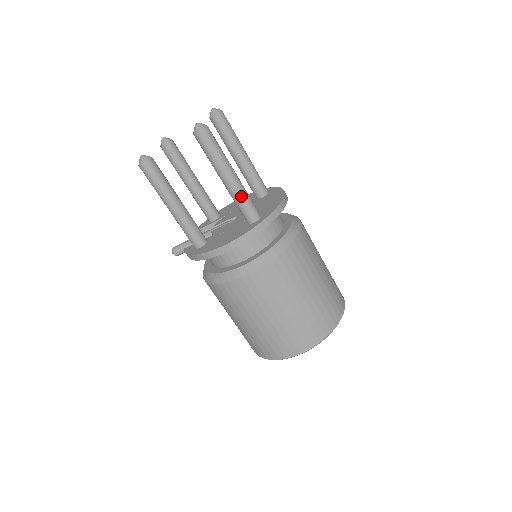
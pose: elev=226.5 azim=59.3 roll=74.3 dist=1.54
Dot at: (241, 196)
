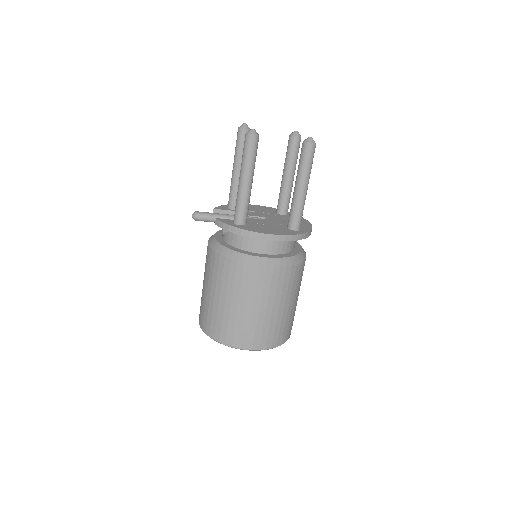
Dot at: (302, 206)
